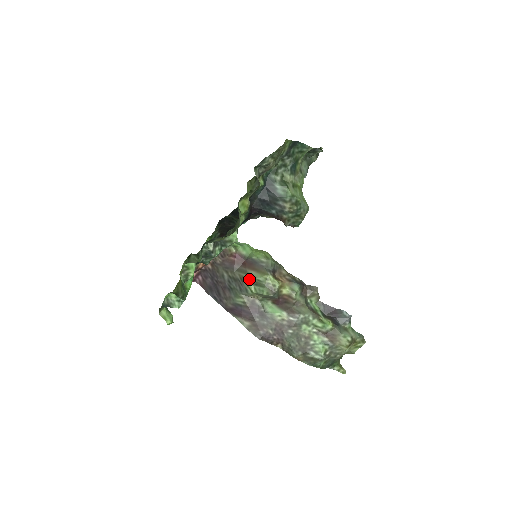
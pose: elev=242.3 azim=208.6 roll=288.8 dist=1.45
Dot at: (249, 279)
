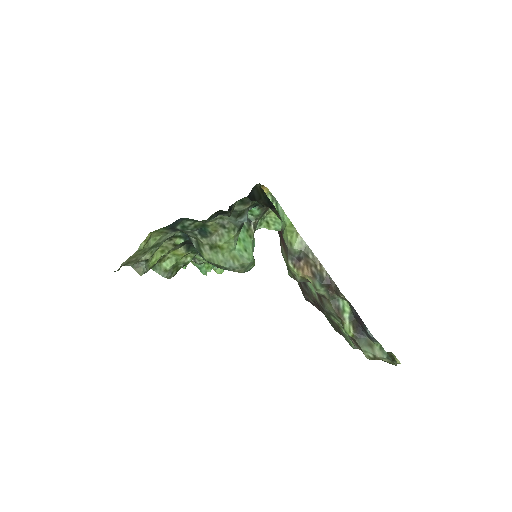
Dot at: (282, 254)
